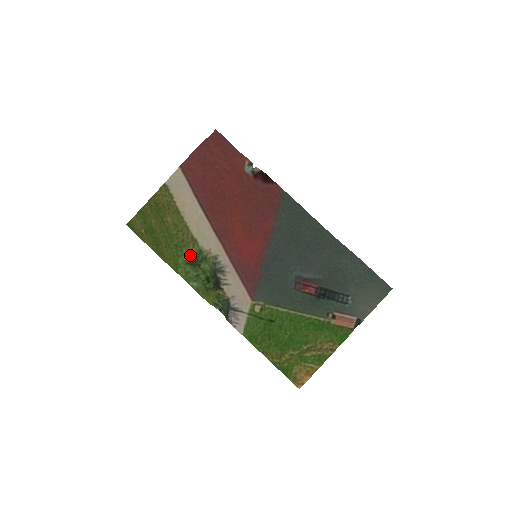
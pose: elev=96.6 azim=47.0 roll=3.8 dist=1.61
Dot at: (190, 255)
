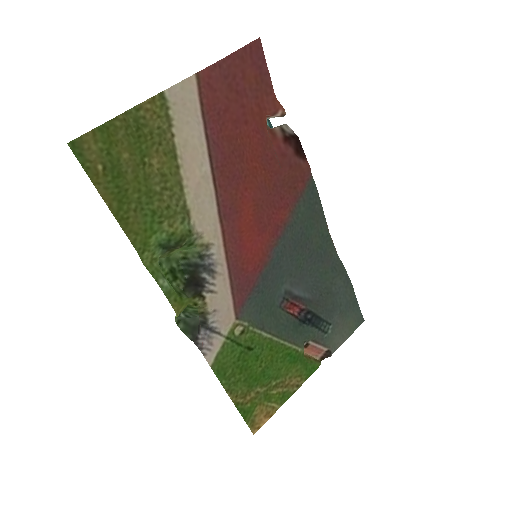
Dot at: (173, 235)
